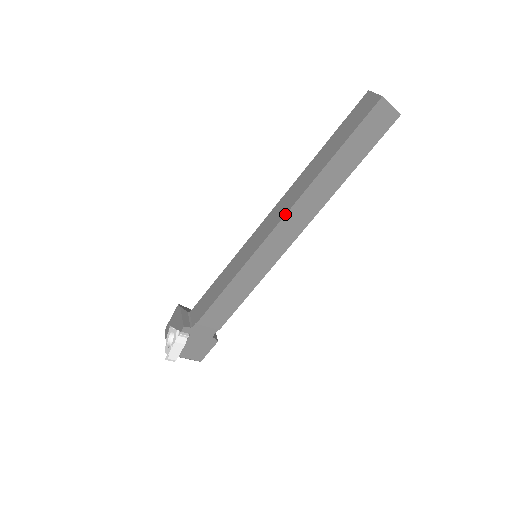
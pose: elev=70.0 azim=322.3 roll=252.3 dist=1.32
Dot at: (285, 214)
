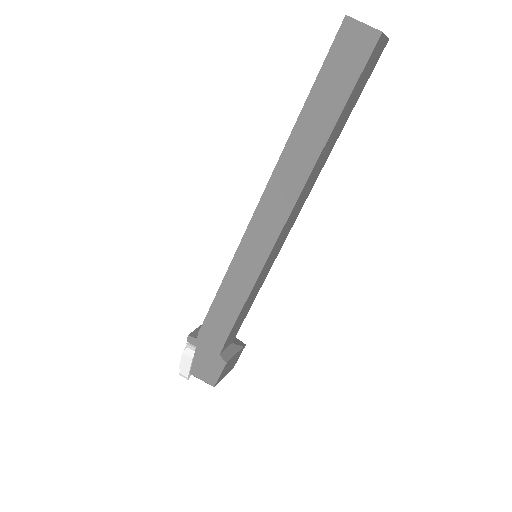
Dot at: (262, 194)
